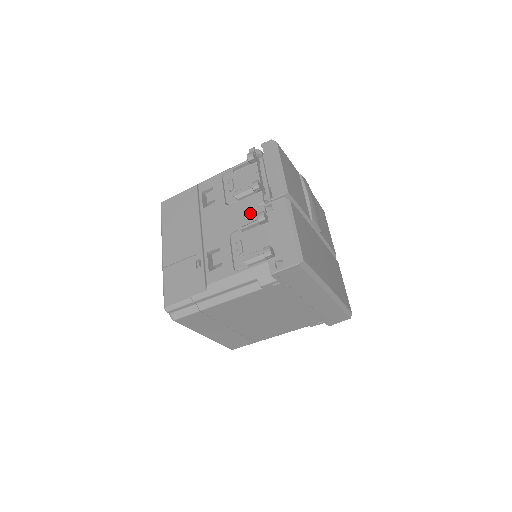
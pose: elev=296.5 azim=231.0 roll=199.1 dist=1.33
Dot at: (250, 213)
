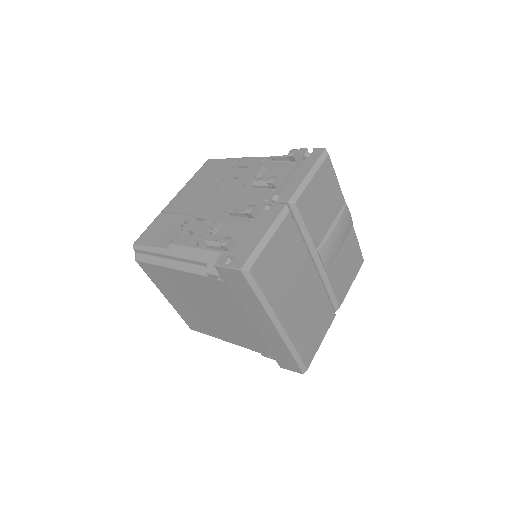
Dot at: (250, 203)
